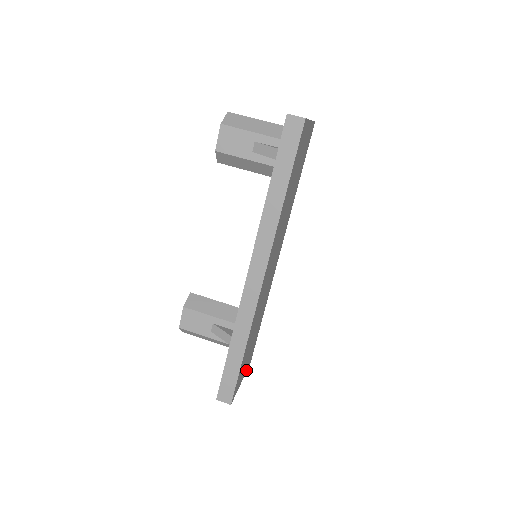
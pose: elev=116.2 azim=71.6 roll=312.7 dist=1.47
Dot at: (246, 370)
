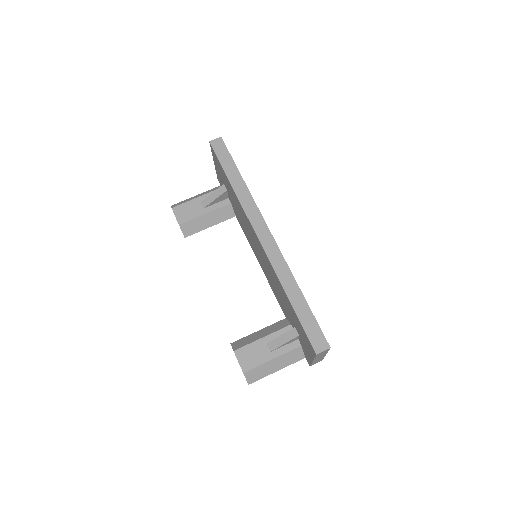
Dot at: occluded
